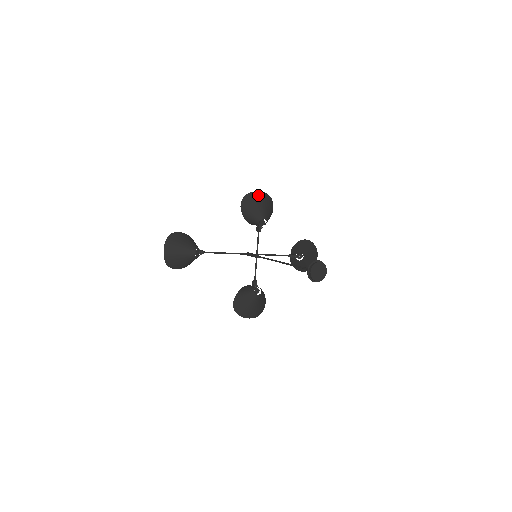
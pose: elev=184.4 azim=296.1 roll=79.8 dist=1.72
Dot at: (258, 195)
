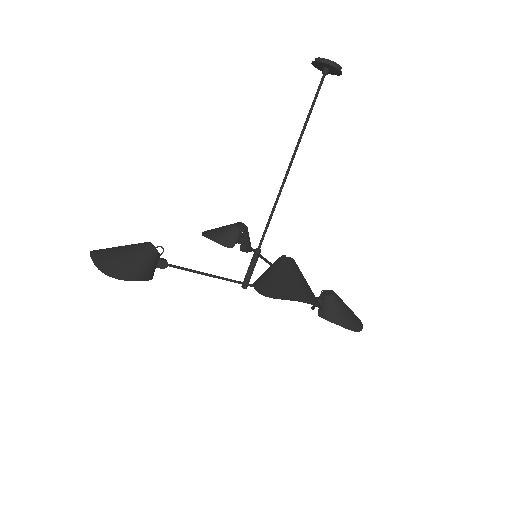
Dot at: occluded
